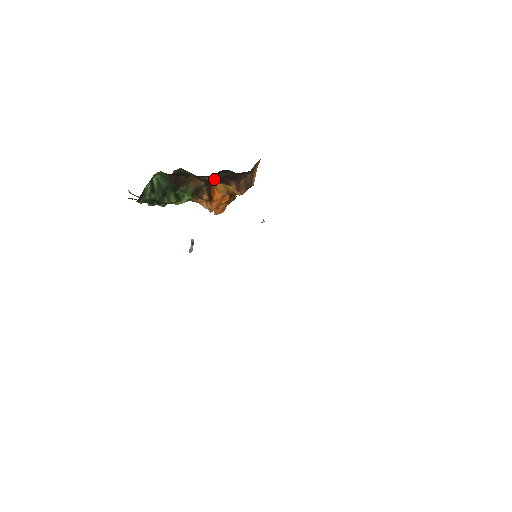
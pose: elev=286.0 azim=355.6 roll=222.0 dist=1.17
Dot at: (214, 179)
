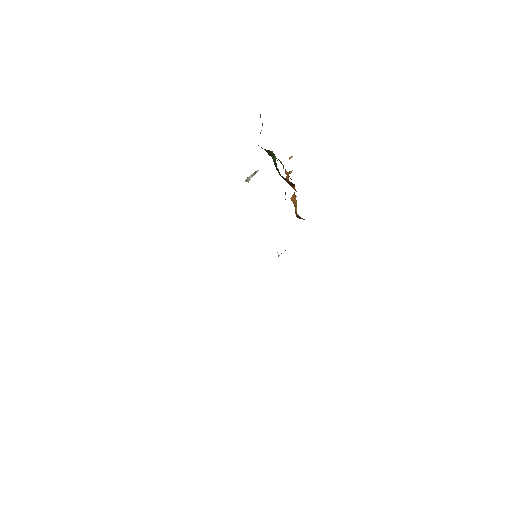
Dot at: occluded
